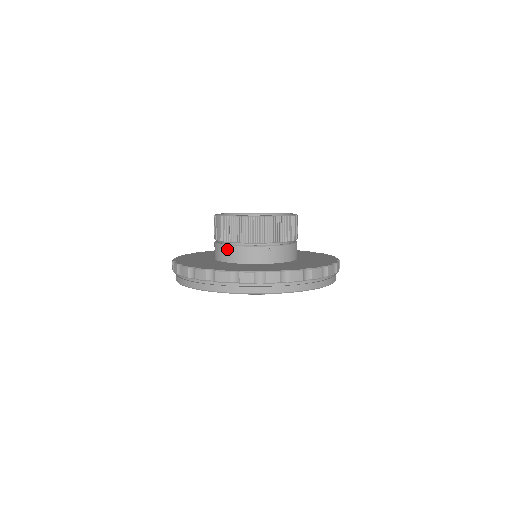
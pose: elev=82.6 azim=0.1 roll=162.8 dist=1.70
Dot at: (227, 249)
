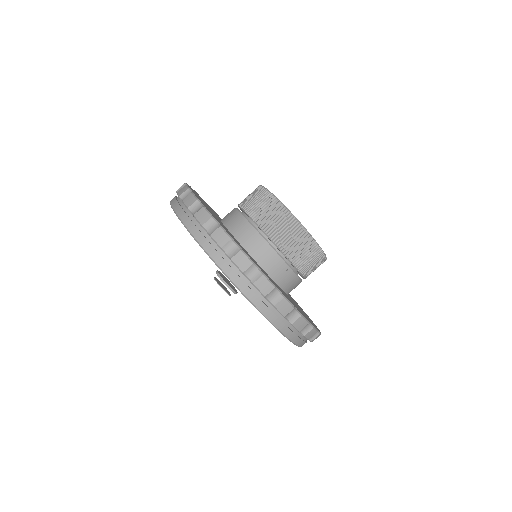
Dot at: (252, 231)
